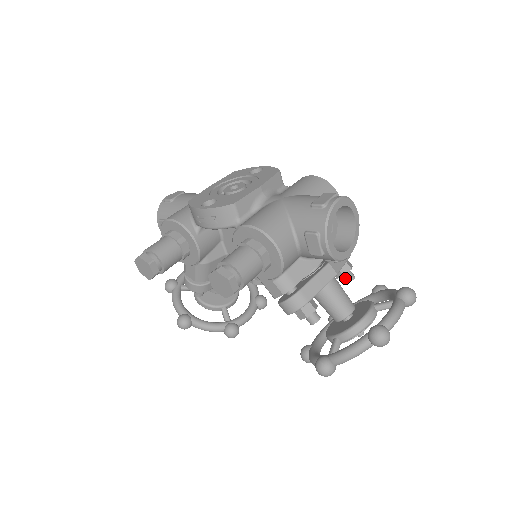
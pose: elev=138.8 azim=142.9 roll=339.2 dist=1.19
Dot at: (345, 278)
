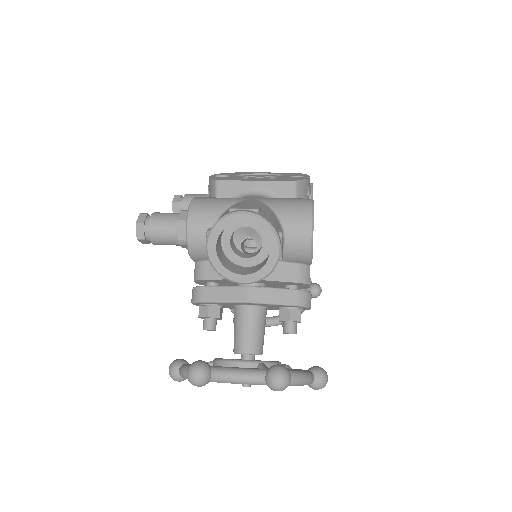
Dot at: (283, 326)
